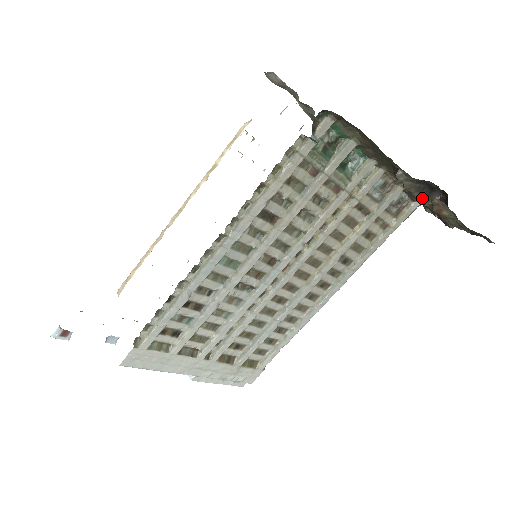
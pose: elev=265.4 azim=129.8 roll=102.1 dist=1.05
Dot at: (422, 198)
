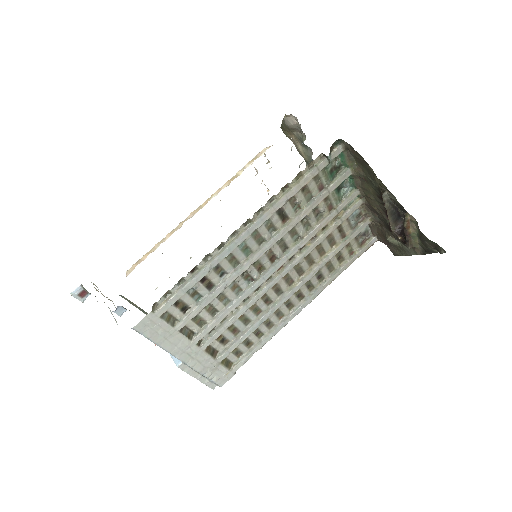
Dot at: (392, 222)
